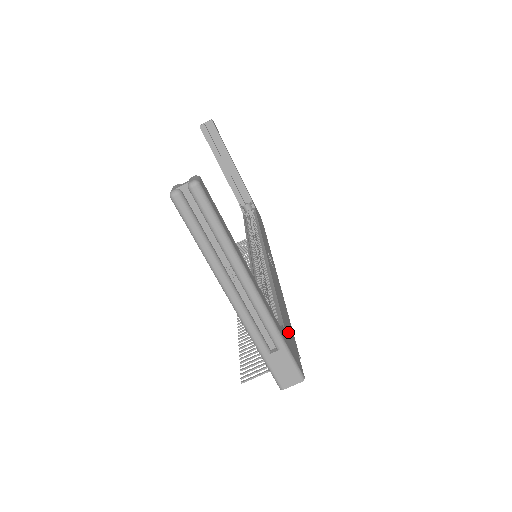
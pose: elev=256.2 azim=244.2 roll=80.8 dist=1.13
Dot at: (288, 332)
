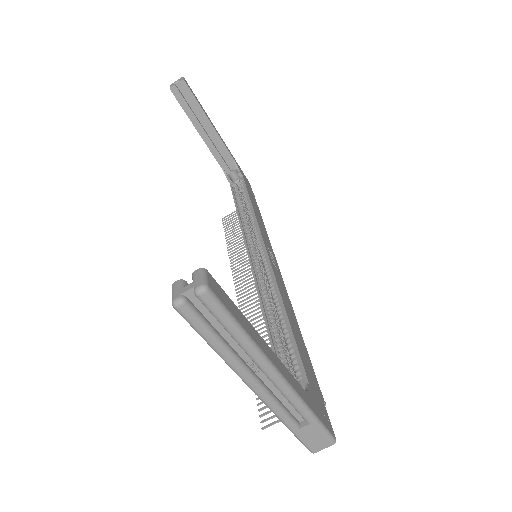
Dot at: (311, 381)
